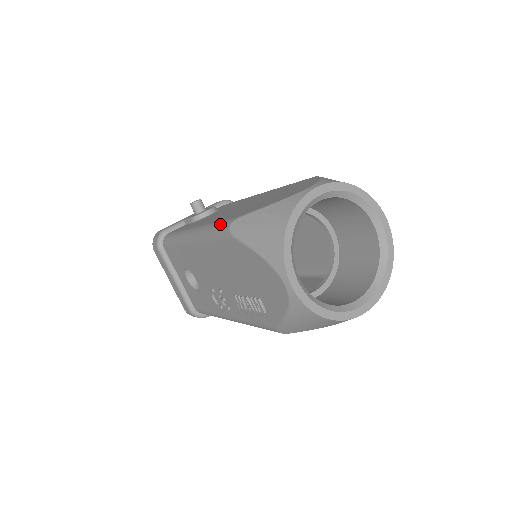
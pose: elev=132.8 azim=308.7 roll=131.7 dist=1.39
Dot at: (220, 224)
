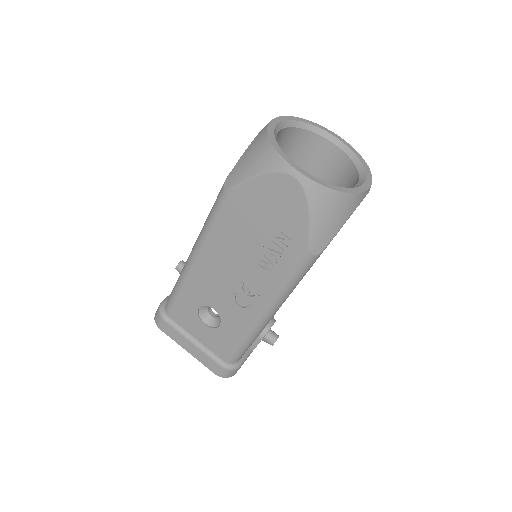
Dot at: (214, 203)
